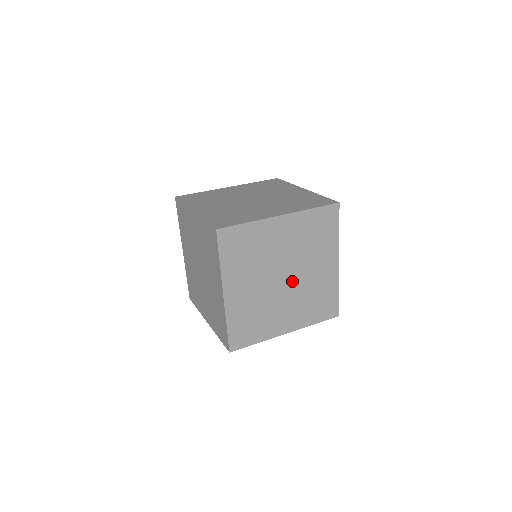
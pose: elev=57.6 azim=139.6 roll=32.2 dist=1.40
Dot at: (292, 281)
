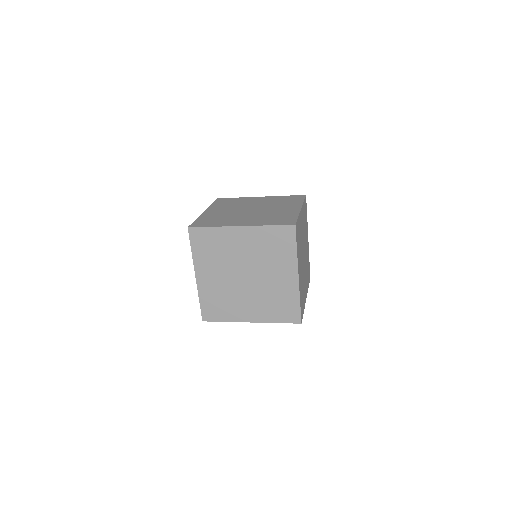
Dot at: (253, 281)
